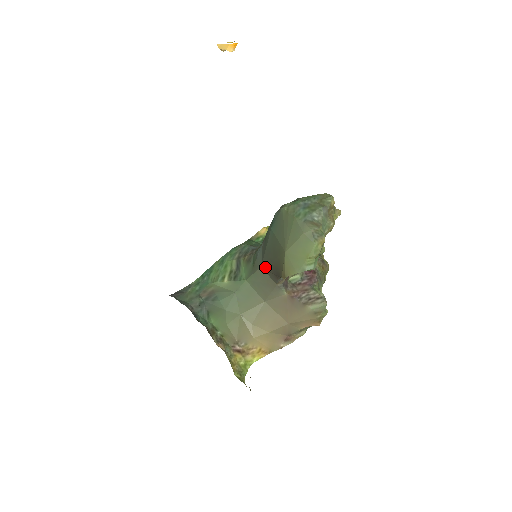
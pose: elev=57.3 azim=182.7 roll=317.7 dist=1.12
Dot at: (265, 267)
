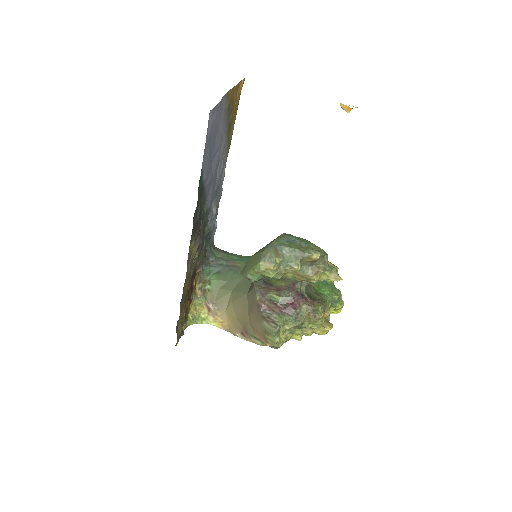
Dot at: occluded
